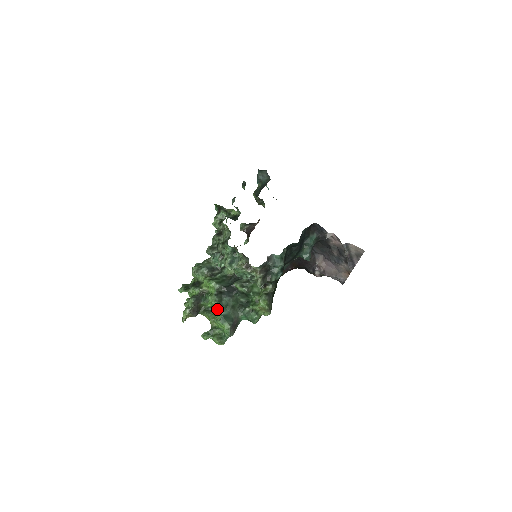
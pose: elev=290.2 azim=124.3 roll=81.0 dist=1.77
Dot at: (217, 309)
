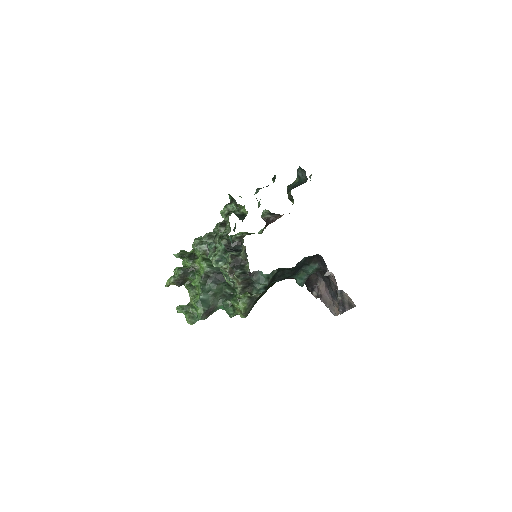
Dot at: (199, 290)
